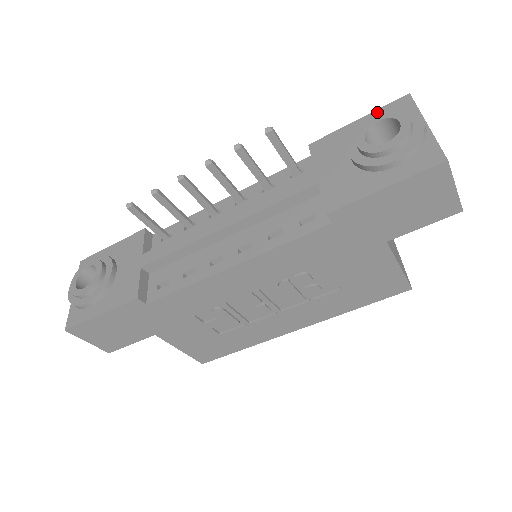
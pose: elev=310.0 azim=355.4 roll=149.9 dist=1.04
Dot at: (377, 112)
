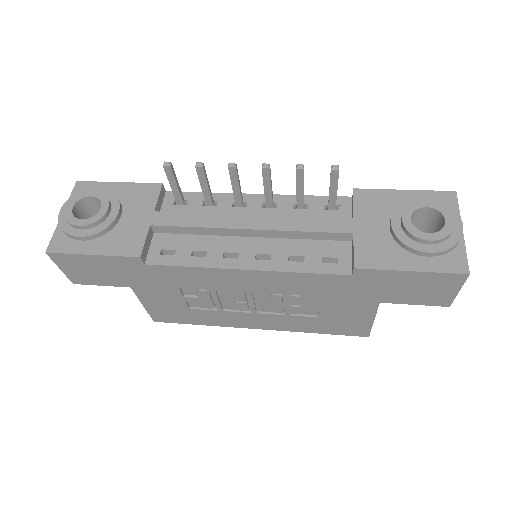
Dot at: (424, 193)
